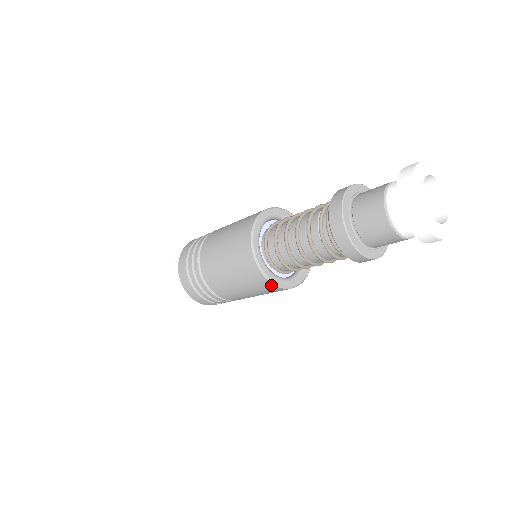
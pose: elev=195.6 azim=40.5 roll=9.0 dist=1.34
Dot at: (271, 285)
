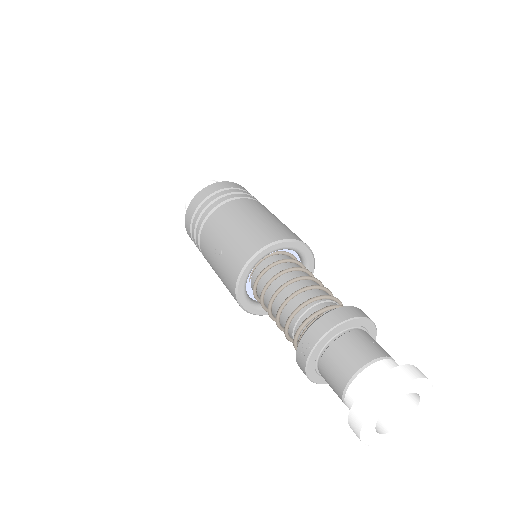
Dot at: occluded
